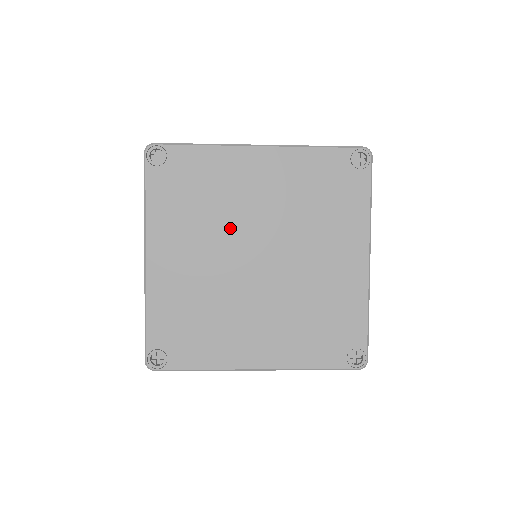
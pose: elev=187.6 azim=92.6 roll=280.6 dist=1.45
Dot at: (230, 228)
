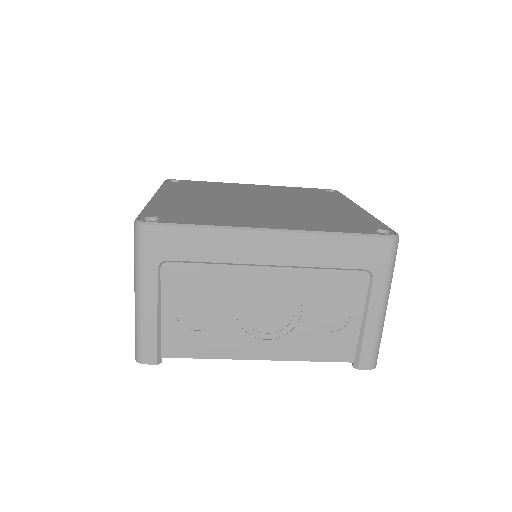
Dot at: (233, 195)
